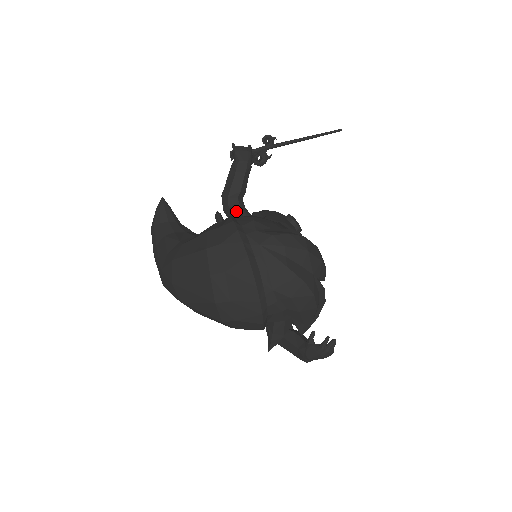
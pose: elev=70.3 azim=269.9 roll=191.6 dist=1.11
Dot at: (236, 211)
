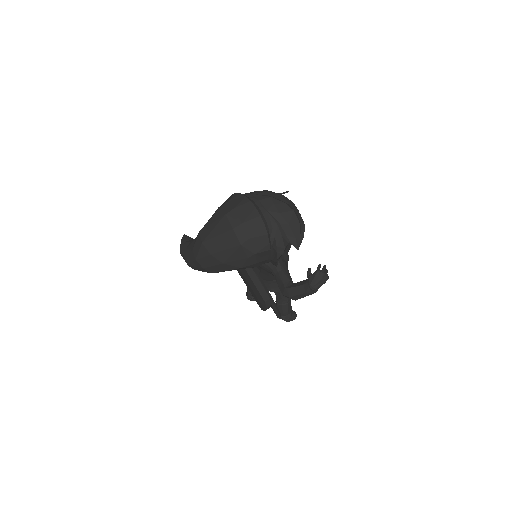
Dot at: occluded
